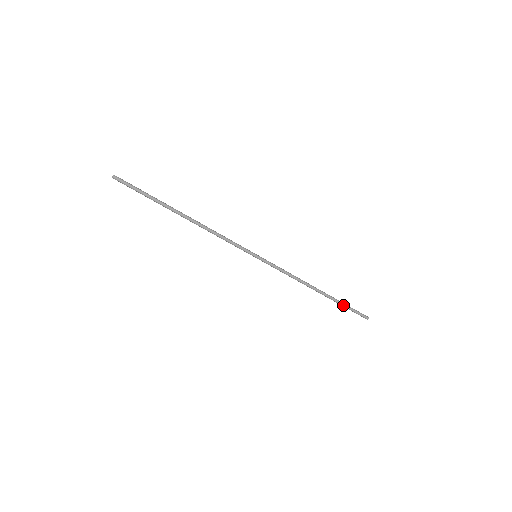
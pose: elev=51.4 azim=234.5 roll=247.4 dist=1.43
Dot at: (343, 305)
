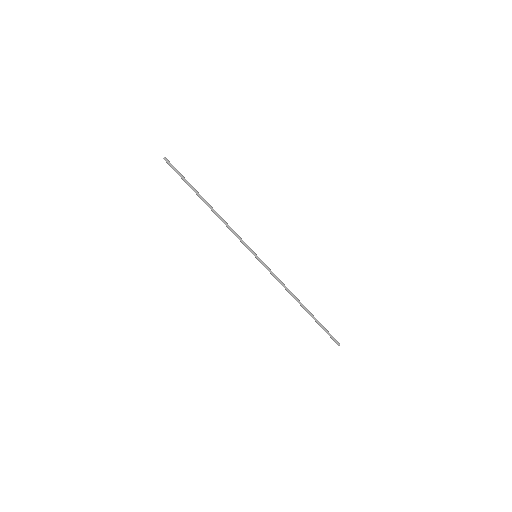
Dot at: (320, 324)
